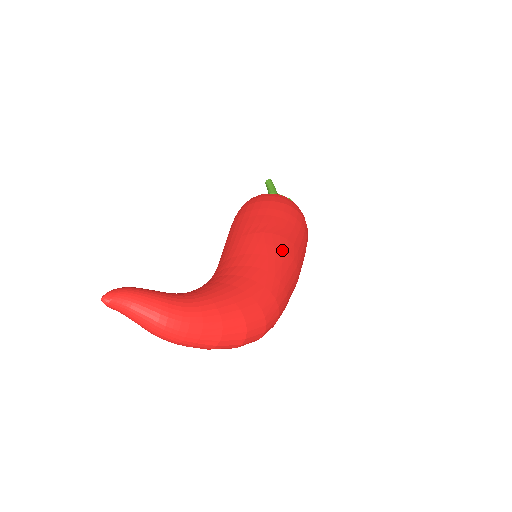
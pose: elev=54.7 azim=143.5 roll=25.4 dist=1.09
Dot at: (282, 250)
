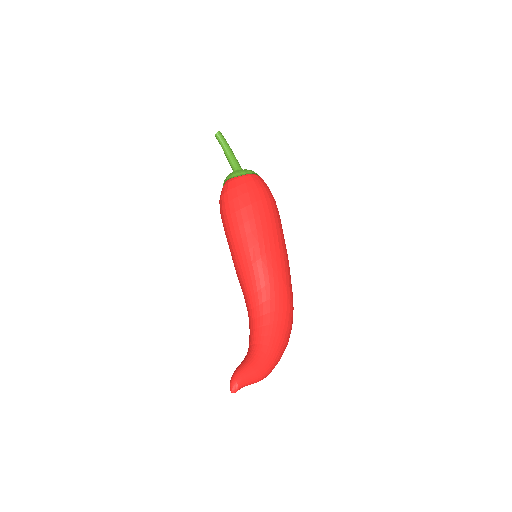
Dot at: (281, 263)
